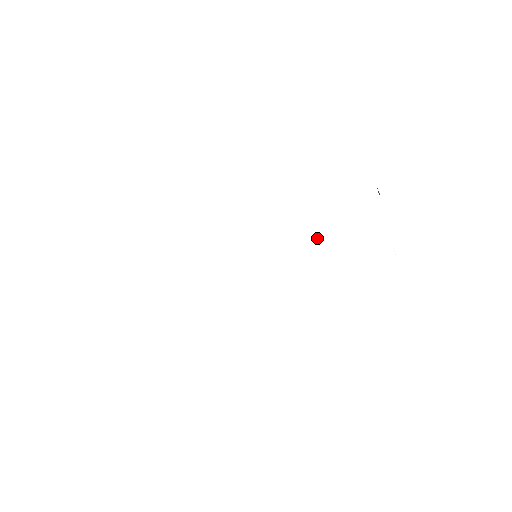
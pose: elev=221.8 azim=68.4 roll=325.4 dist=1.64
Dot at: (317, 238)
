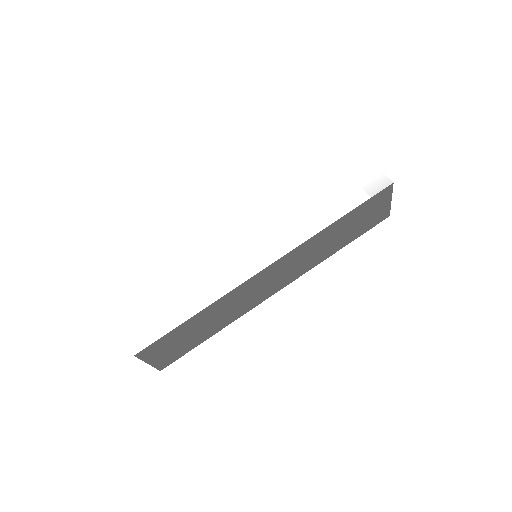
Dot at: (309, 194)
